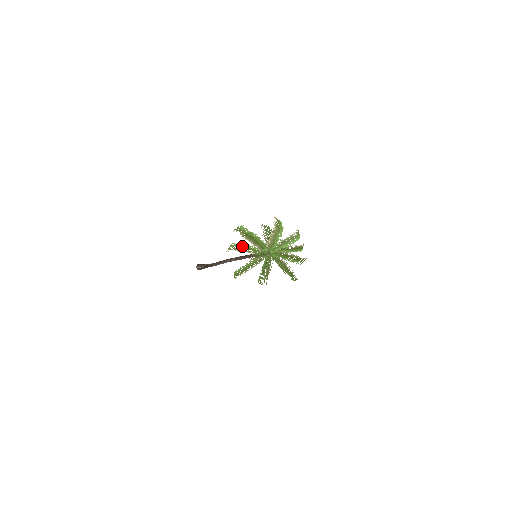
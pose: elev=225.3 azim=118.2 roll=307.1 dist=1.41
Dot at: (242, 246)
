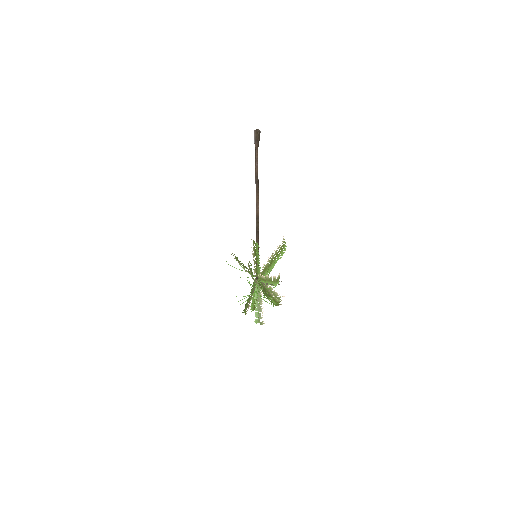
Dot at: (242, 263)
